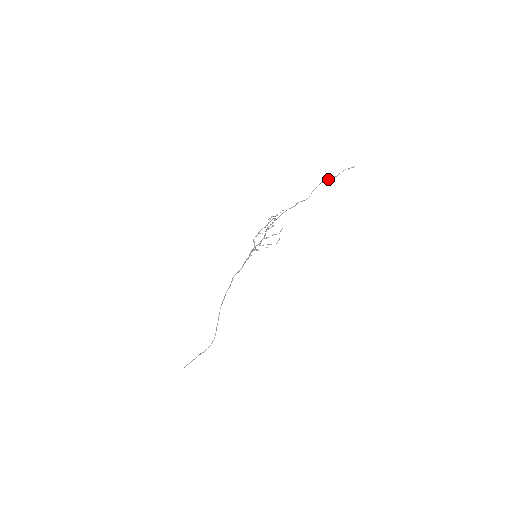
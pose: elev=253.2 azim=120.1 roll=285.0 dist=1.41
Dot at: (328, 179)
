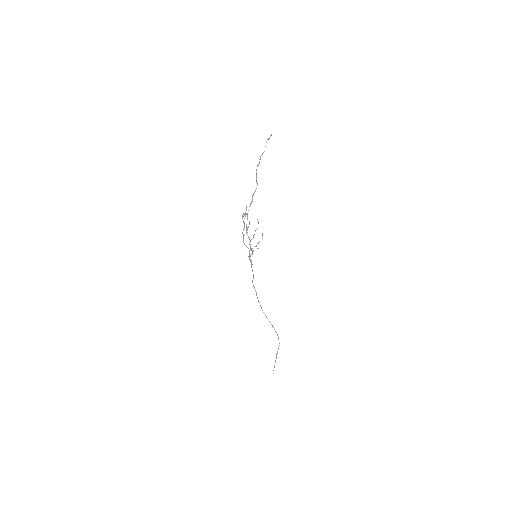
Dot at: (260, 159)
